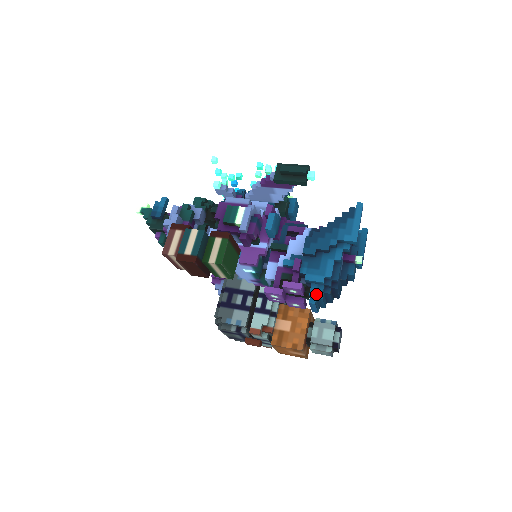
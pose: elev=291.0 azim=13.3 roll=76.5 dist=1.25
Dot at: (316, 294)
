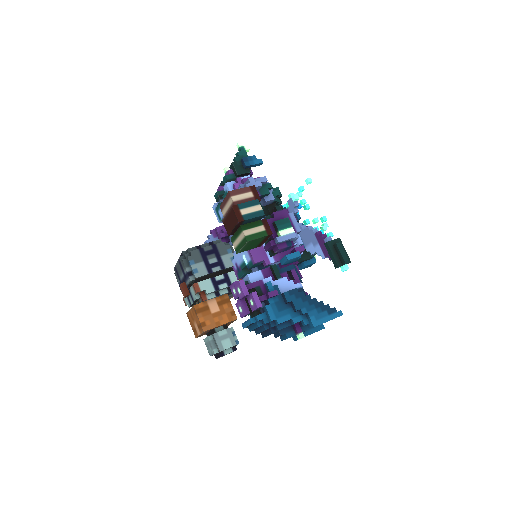
Dot at: (259, 320)
